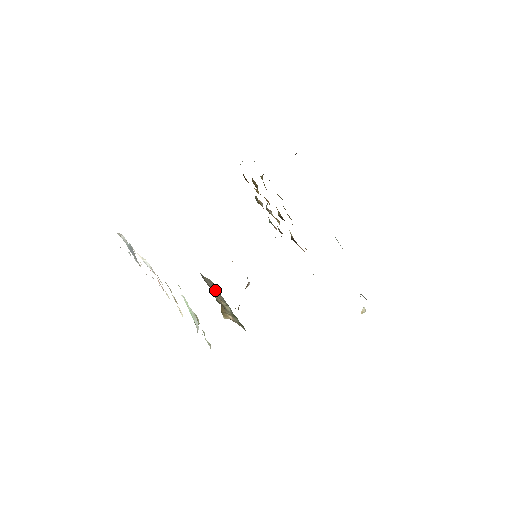
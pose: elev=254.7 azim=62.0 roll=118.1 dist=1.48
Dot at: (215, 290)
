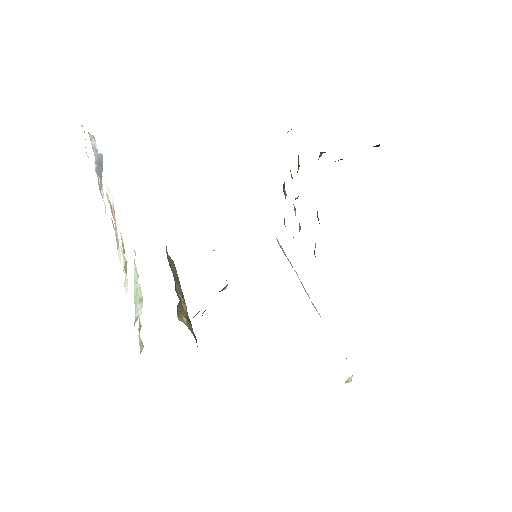
Dot at: (176, 277)
